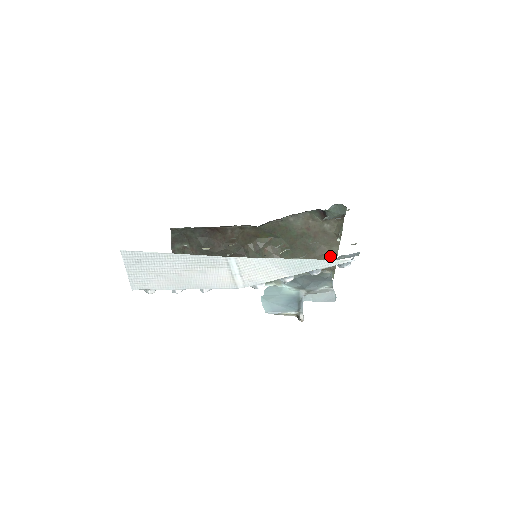
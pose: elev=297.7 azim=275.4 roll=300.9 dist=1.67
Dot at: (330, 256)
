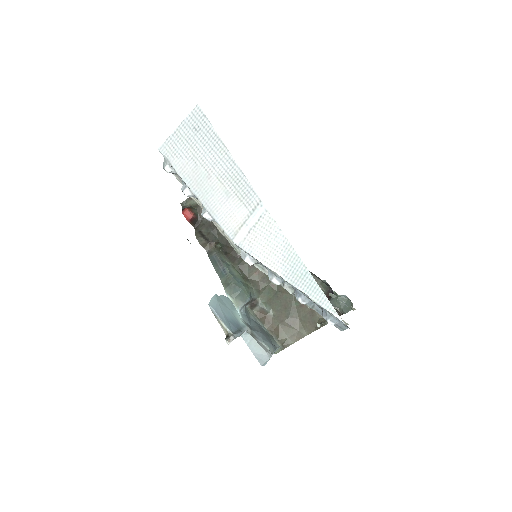
Dot at: (294, 334)
